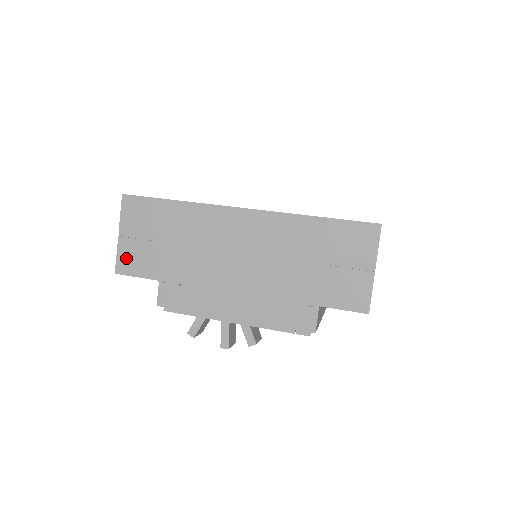
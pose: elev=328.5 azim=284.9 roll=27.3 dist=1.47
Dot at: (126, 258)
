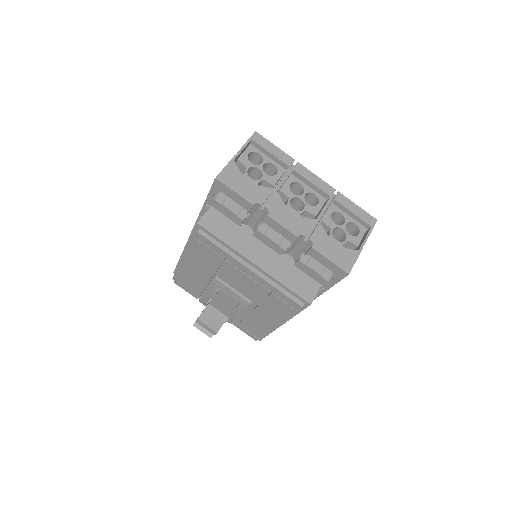
Dot at: occluded
